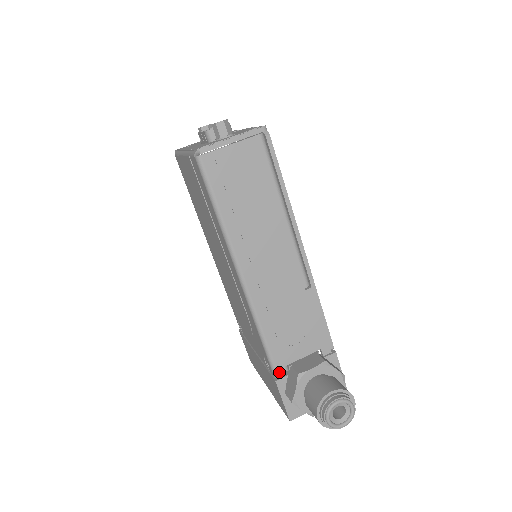
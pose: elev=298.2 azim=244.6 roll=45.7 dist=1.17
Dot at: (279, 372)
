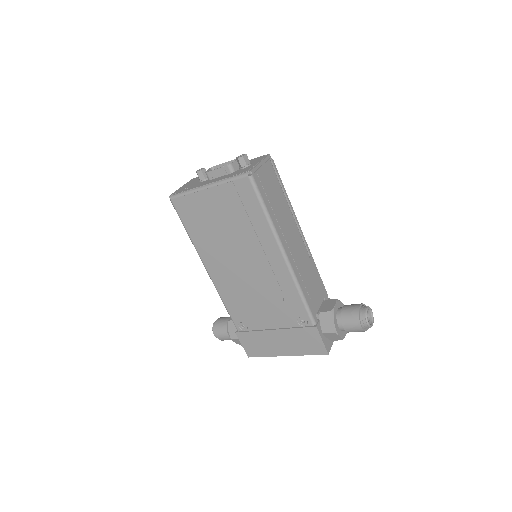
Dot at: (315, 320)
